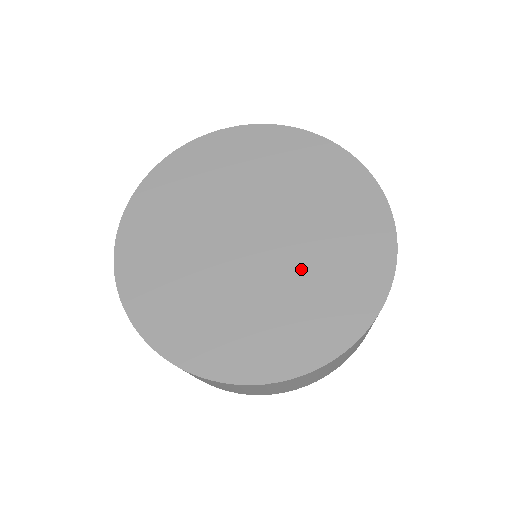
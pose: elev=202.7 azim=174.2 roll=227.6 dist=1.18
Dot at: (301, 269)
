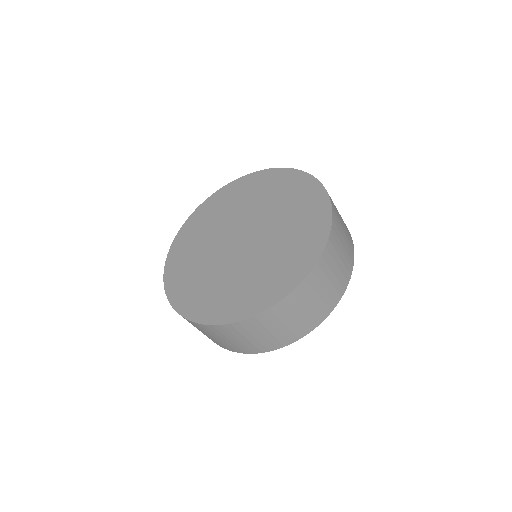
Dot at: (242, 270)
